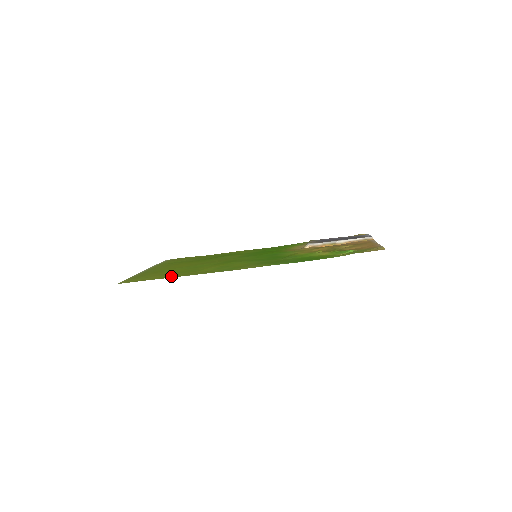
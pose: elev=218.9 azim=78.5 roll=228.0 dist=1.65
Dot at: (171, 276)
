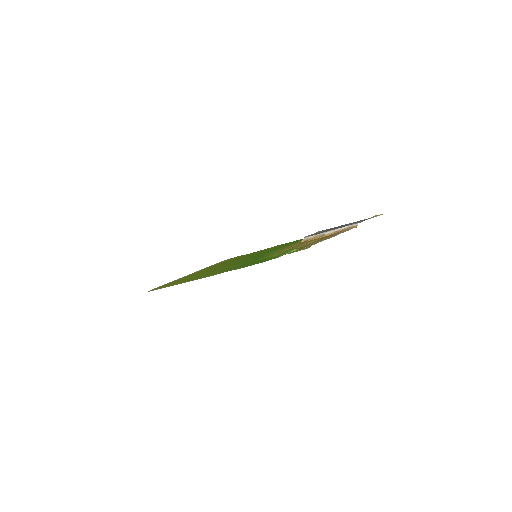
Dot at: occluded
